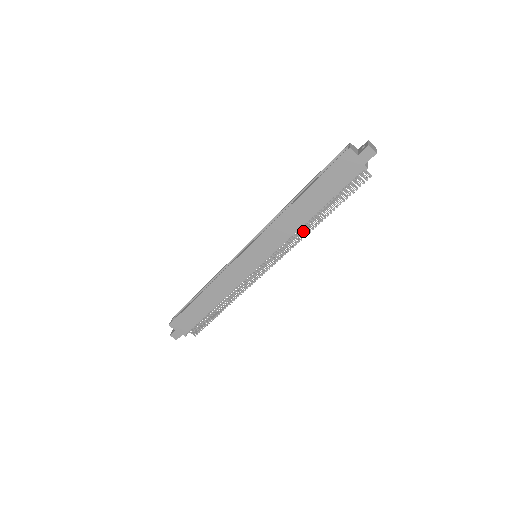
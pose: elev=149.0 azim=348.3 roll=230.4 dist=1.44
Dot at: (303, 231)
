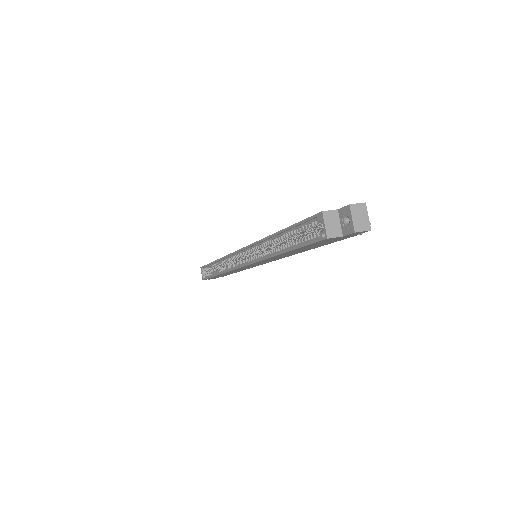
Dot at: occluded
